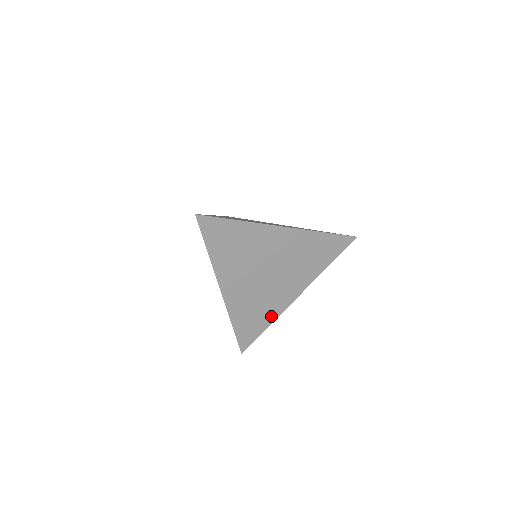
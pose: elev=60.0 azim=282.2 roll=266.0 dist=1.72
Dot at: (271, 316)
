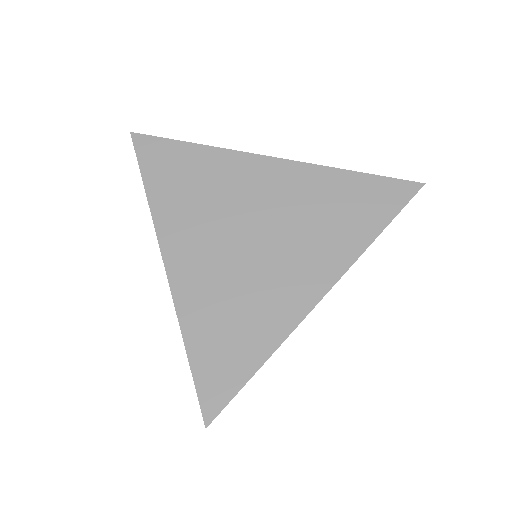
Dot at: (268, 337)
